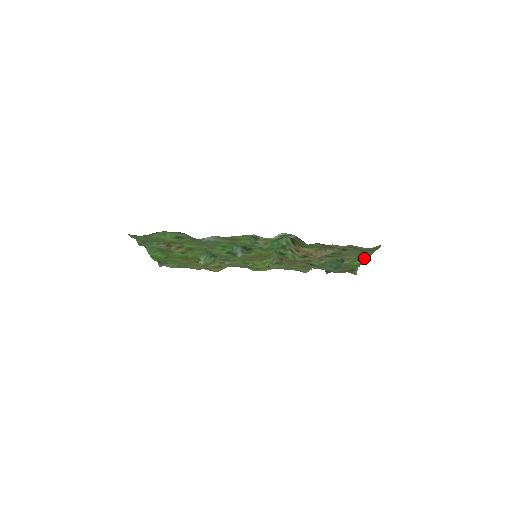
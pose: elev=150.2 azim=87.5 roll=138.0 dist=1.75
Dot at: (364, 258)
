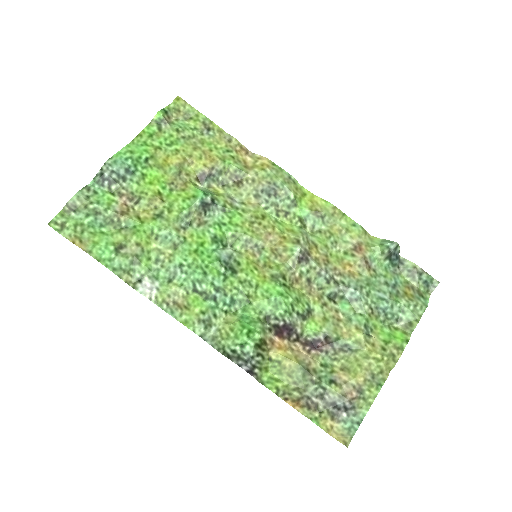
Dot at: (401, 352)
